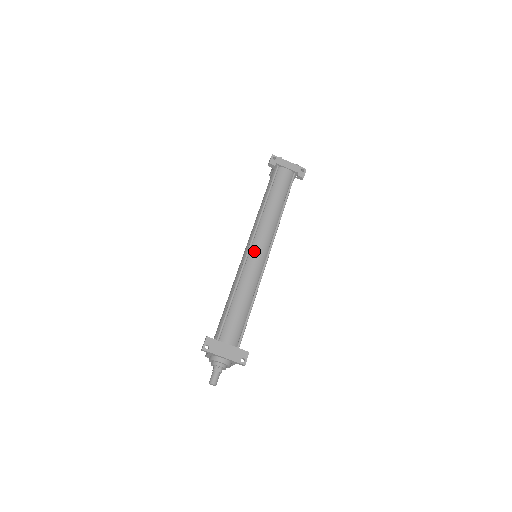
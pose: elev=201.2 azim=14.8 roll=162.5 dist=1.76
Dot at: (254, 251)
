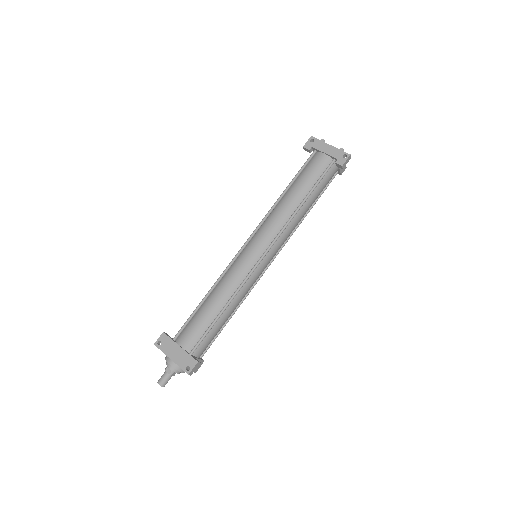
Dot at: (247, 249)
